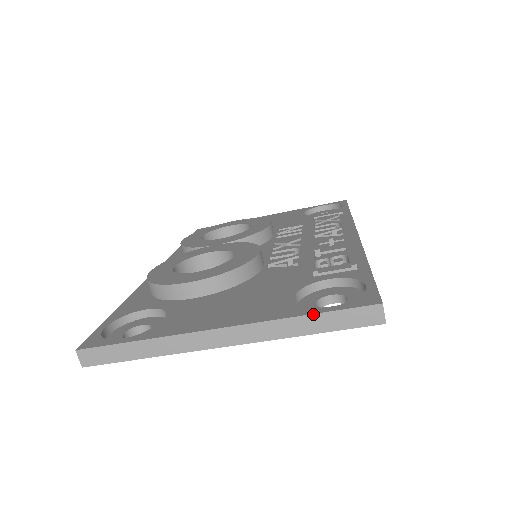
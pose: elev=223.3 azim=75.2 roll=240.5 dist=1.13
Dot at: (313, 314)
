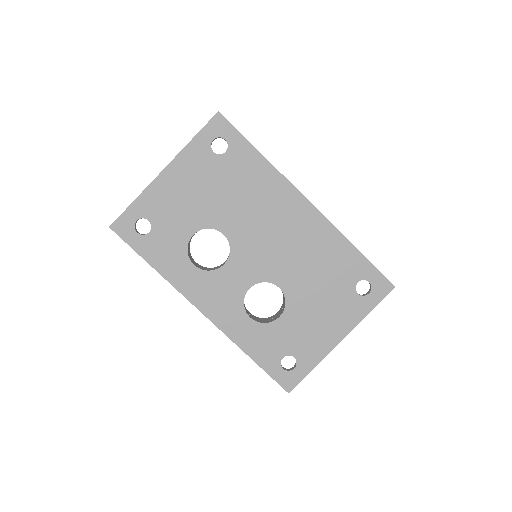
Dot at: occluded
